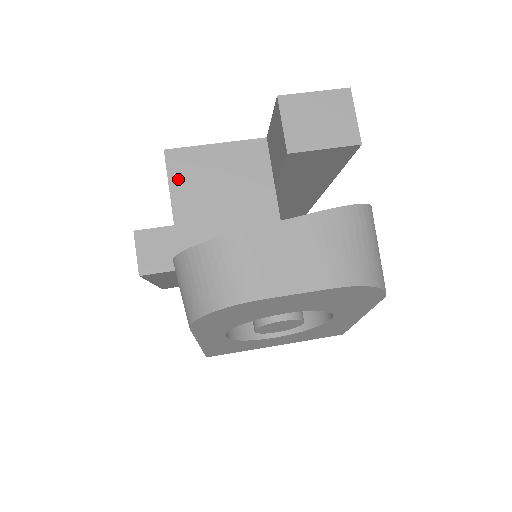
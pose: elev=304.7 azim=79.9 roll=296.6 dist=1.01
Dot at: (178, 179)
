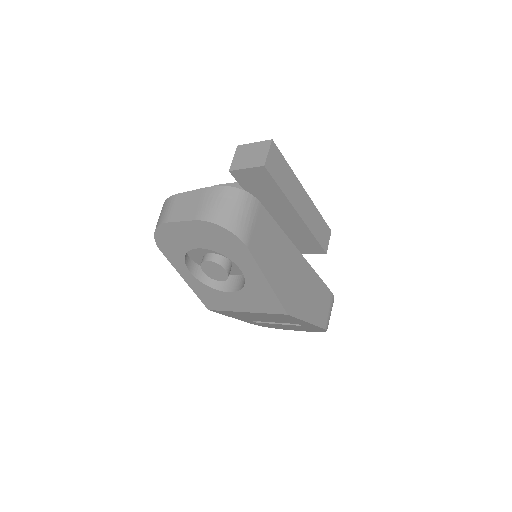
Dot at: occluded
